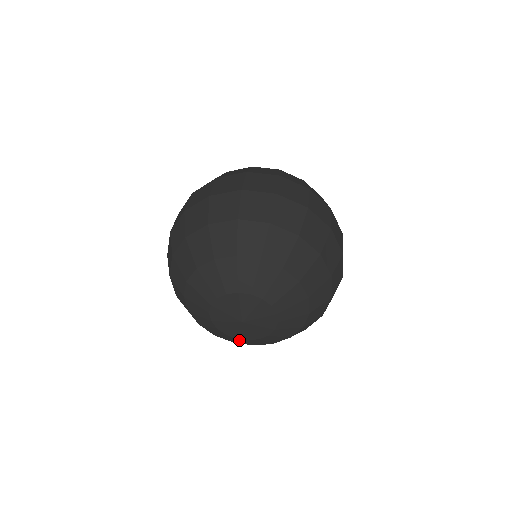
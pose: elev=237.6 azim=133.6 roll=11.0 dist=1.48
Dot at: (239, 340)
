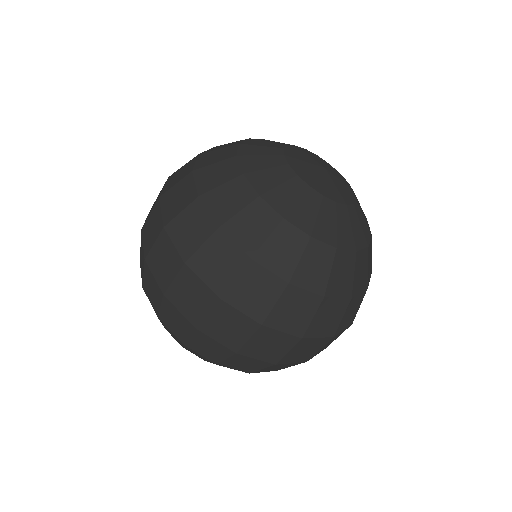
Dot at: occluded
